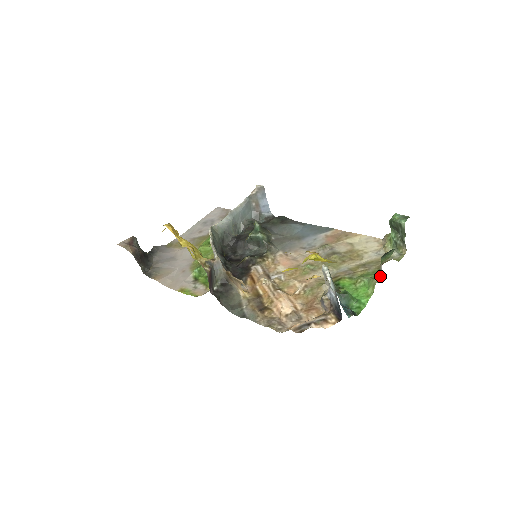
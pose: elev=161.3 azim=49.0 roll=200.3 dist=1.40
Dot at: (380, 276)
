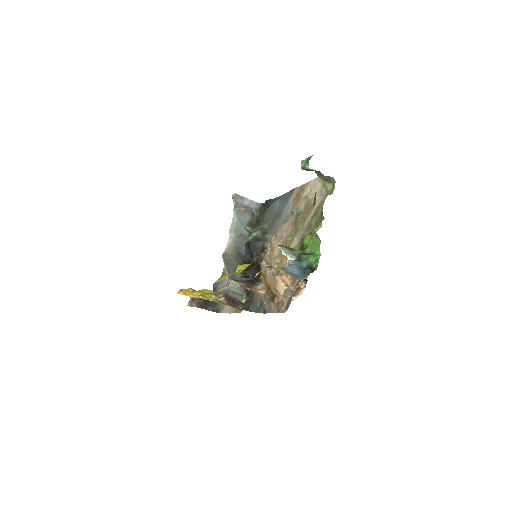
Dot at: occluded
